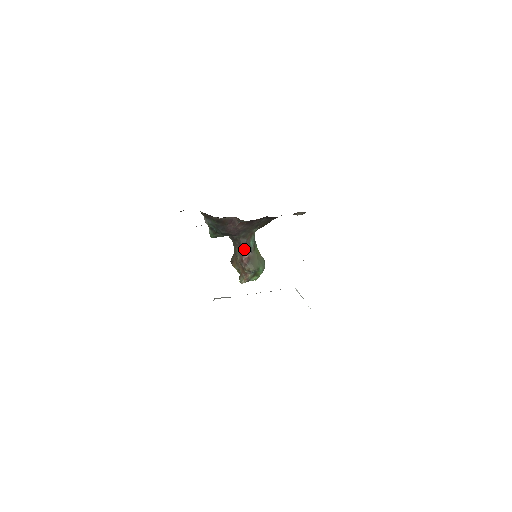
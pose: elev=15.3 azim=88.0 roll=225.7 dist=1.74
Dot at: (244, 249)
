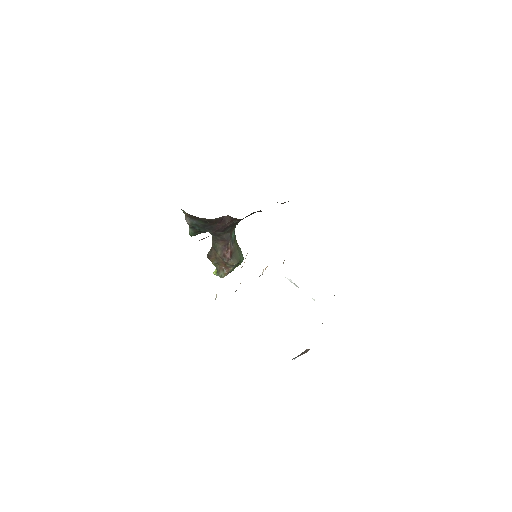
Dot at: (227, 244)
